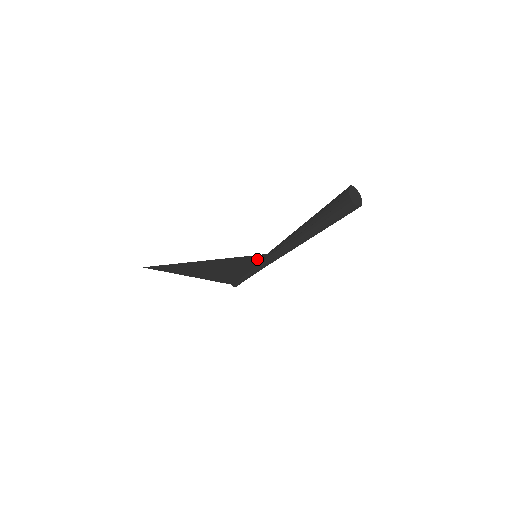
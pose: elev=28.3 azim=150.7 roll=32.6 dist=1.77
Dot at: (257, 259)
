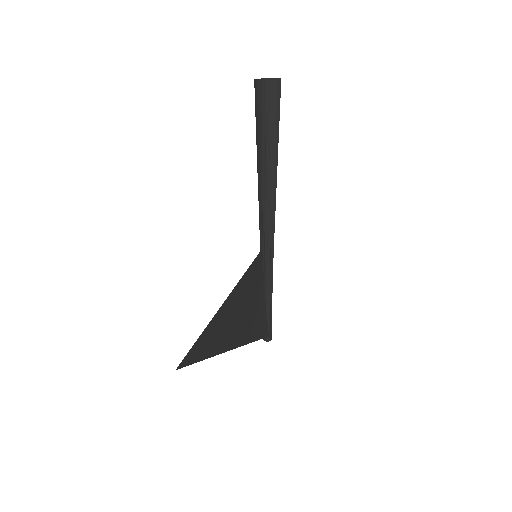
Dot at: (259, 267)
